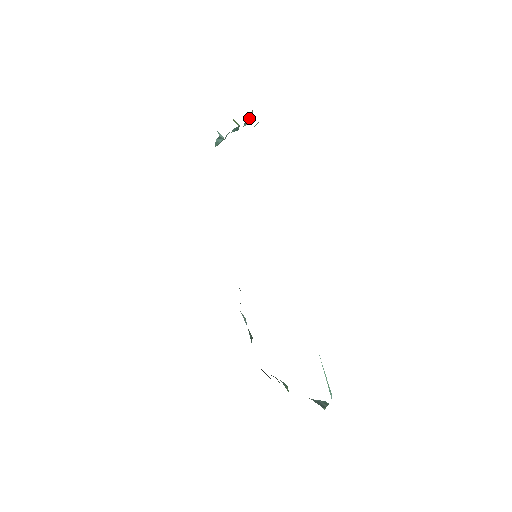
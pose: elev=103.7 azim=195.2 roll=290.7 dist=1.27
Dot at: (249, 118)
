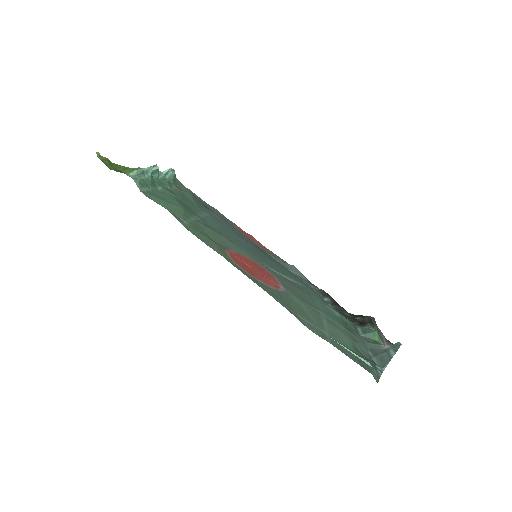
Dot at: (139, 175)
